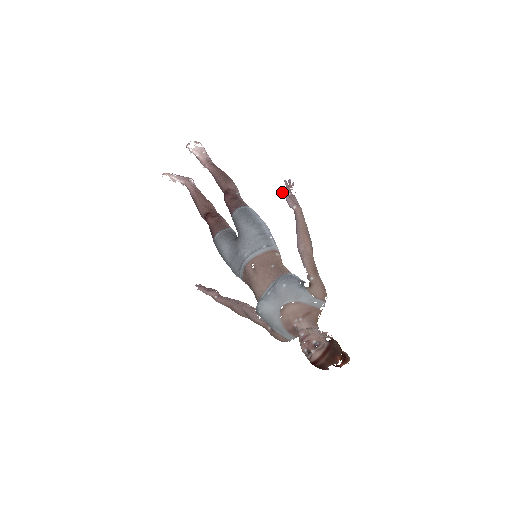
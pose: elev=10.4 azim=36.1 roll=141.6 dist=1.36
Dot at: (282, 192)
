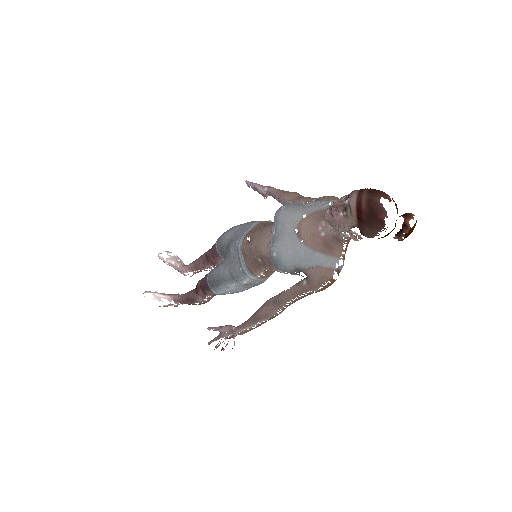
Dot at: (246, 183)
